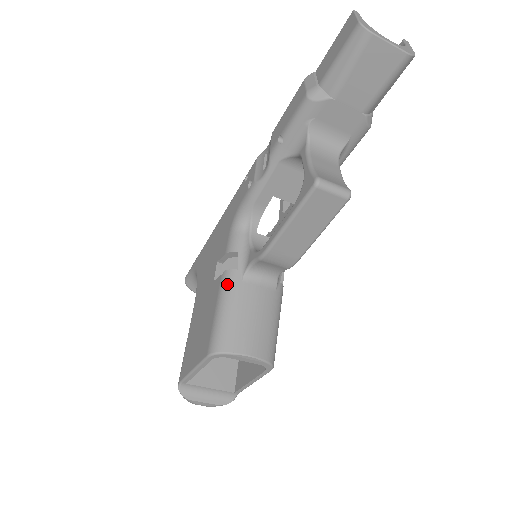
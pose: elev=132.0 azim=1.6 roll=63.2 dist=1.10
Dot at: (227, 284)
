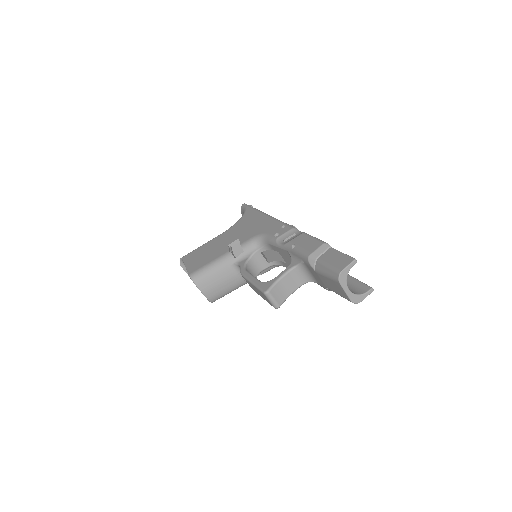
Dot at: (224, 259)
